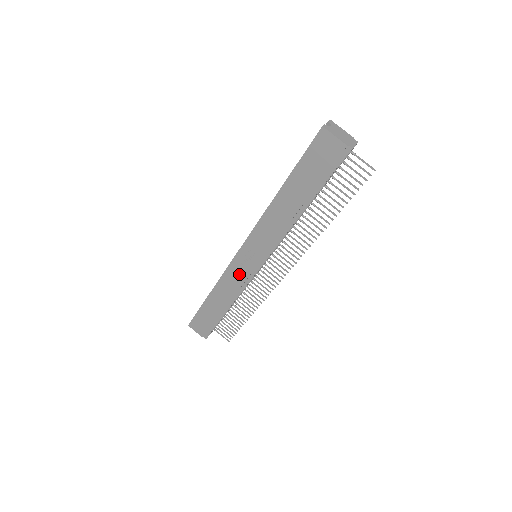
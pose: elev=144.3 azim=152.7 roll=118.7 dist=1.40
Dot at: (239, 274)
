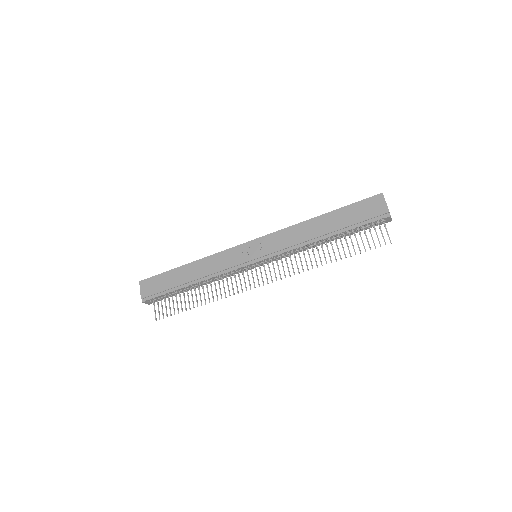
Dot at: (232, 259)
